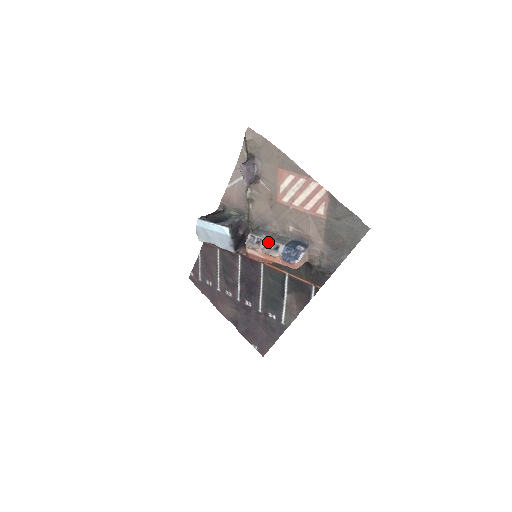
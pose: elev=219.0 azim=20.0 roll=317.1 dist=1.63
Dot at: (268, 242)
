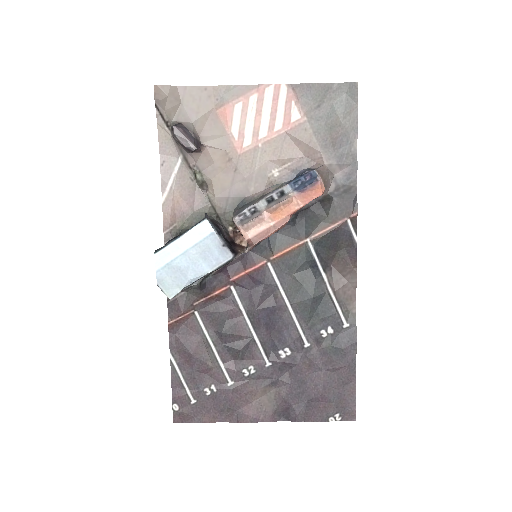
Dot at: (266, 199)
